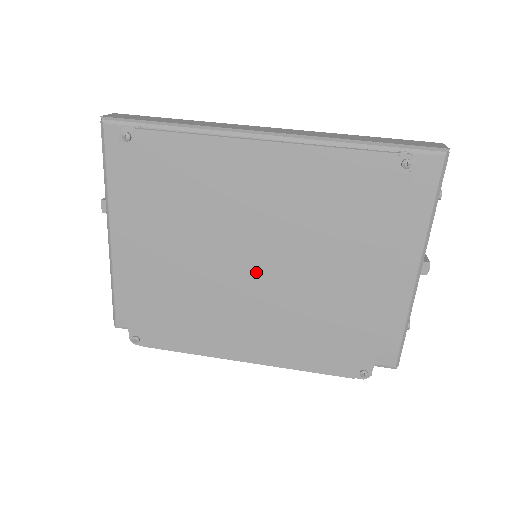
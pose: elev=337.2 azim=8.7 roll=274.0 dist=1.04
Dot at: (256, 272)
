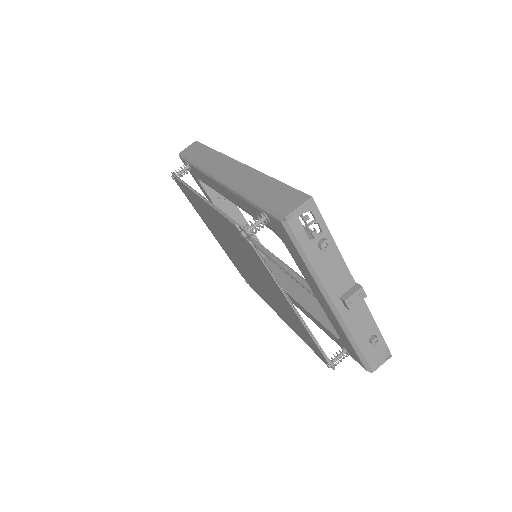
Dot at: (249, 270)
